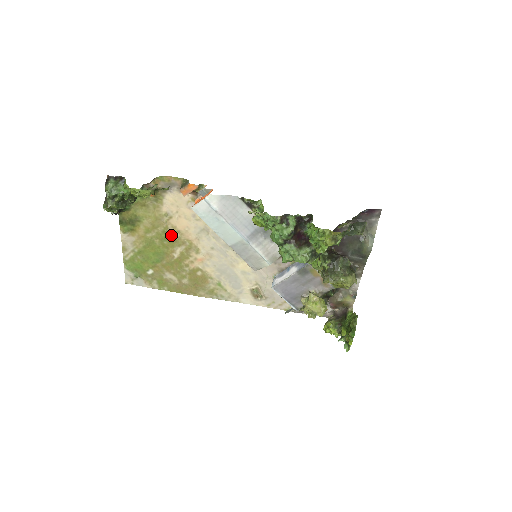
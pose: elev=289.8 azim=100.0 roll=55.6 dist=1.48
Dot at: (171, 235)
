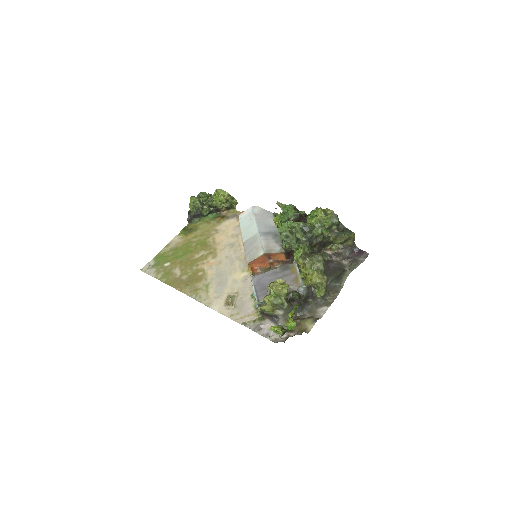
Dot at: (207, 243)
